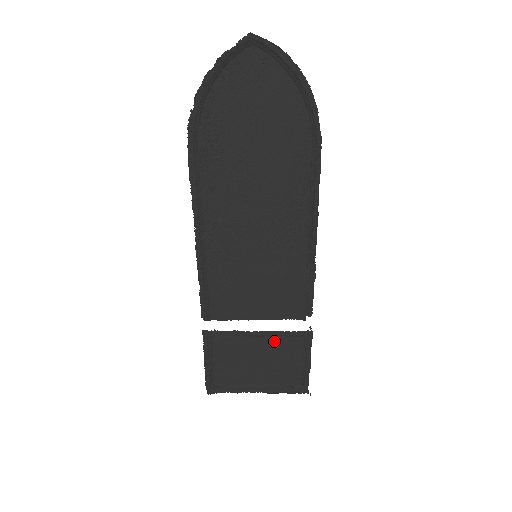
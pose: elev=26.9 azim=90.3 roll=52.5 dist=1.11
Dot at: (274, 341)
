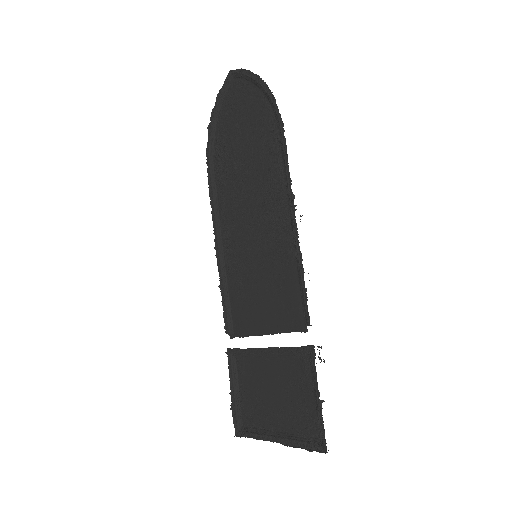
Dot at: (284, 364)
